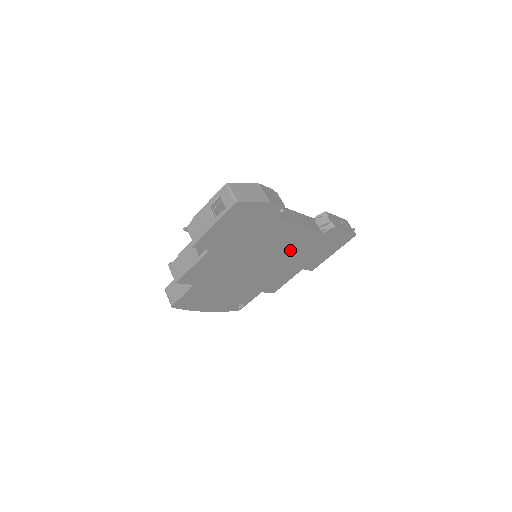
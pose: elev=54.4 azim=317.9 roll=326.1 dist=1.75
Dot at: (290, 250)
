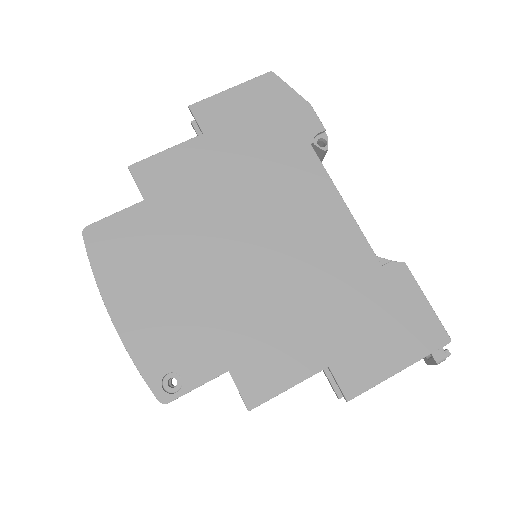
Dot at: (316, 260)
